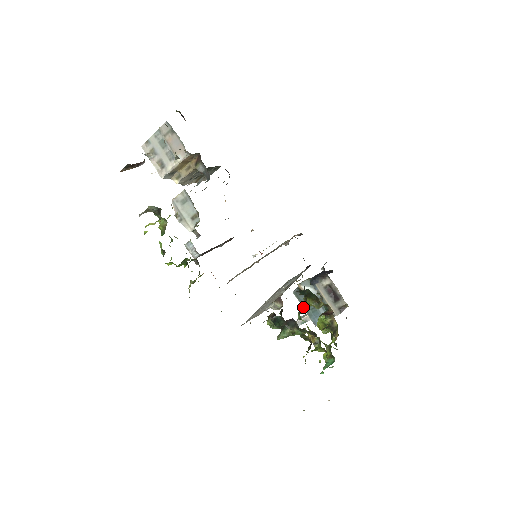
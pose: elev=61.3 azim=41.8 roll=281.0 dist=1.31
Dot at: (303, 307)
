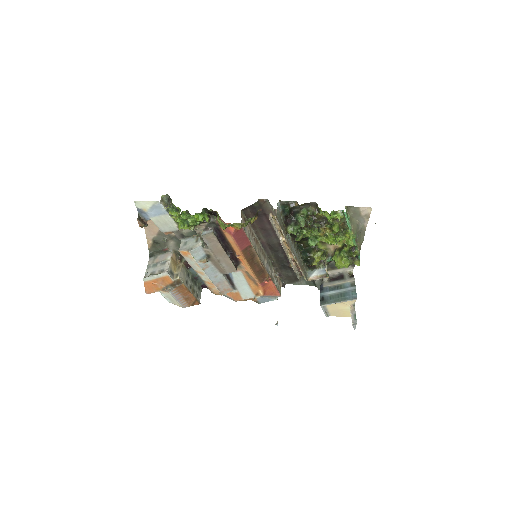
Dot at: (336, 302)
